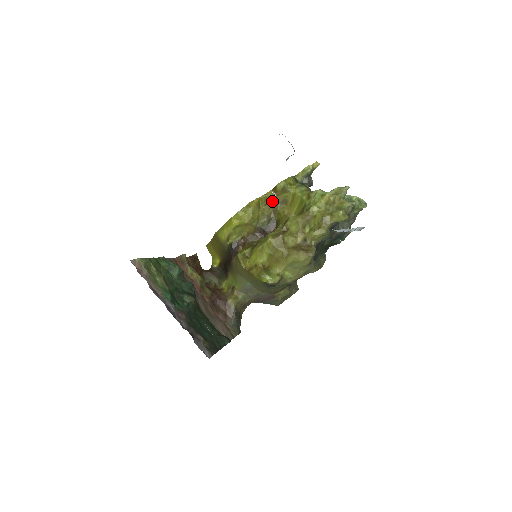
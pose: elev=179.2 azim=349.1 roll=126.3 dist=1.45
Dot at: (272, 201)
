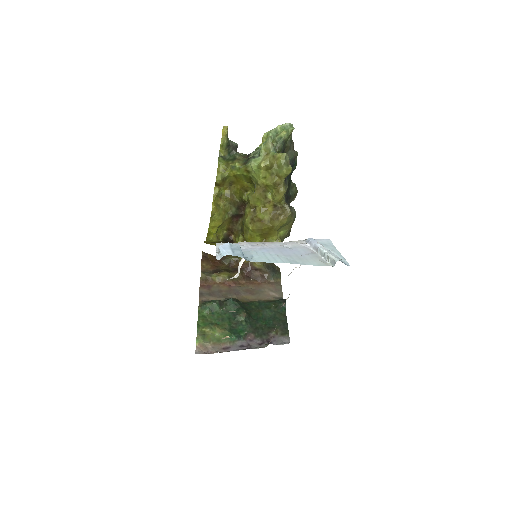
Dot at: (222, 191)
